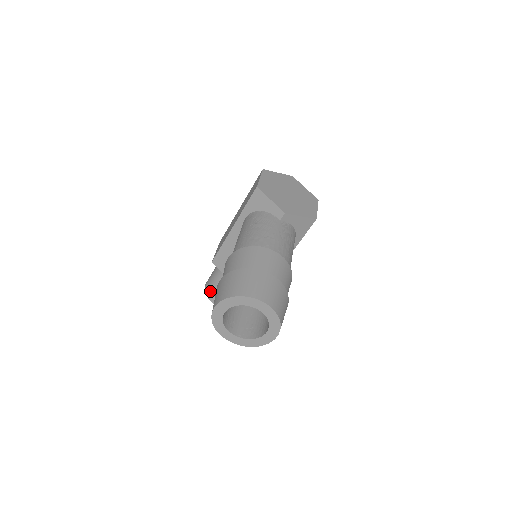
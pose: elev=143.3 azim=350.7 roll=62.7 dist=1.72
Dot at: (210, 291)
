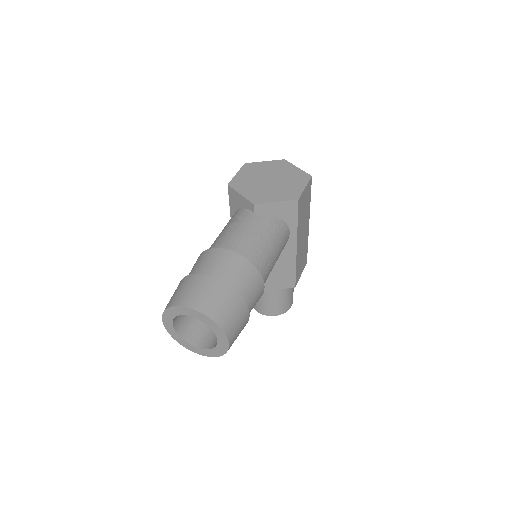
Dot at: occluded
